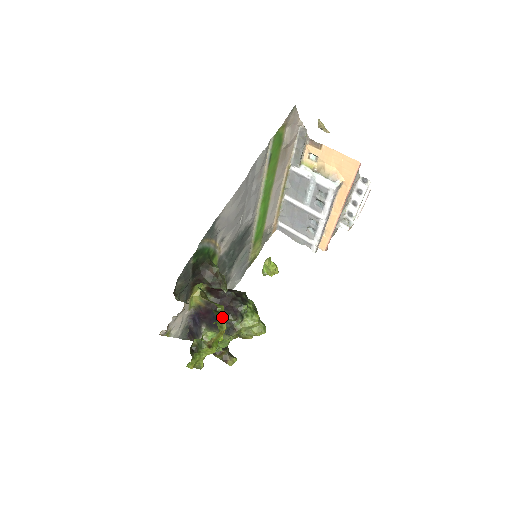
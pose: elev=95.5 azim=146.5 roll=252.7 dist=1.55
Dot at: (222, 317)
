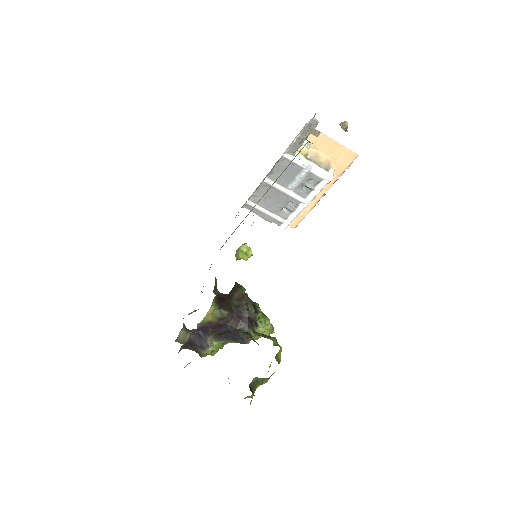
Dot at: (279, 350)
